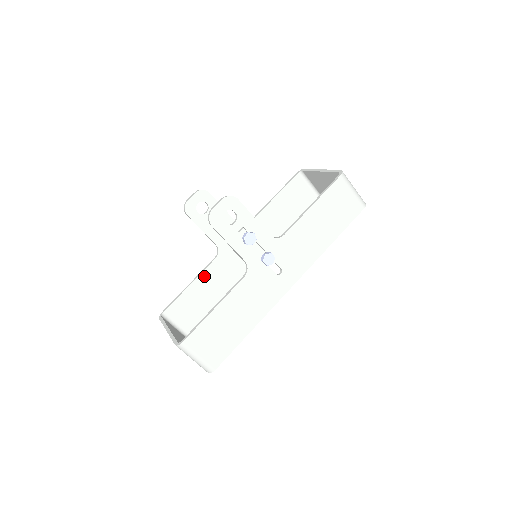
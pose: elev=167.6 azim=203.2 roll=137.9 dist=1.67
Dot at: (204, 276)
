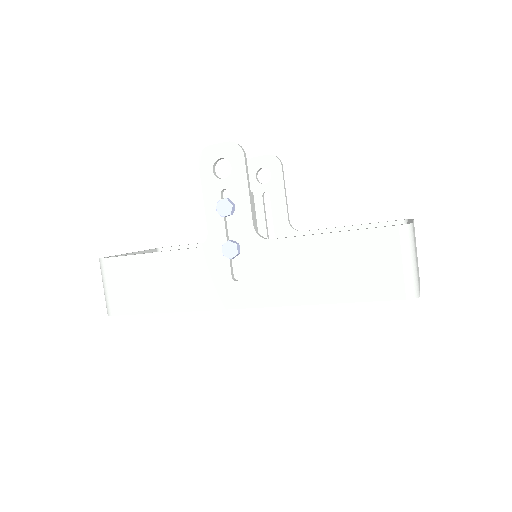
Dot at: occluded
